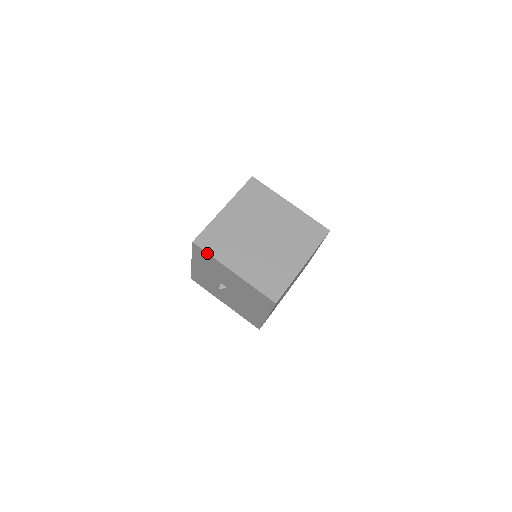
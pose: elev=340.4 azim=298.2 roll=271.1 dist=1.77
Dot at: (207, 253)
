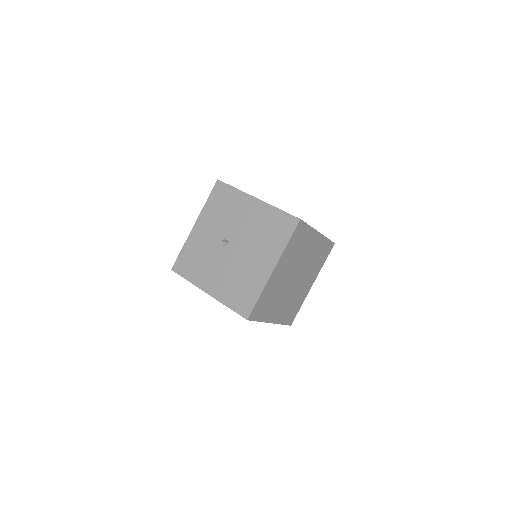
Dot at: (231, 186)
